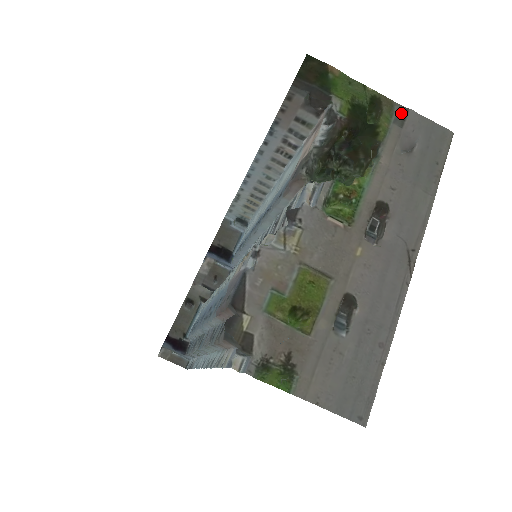
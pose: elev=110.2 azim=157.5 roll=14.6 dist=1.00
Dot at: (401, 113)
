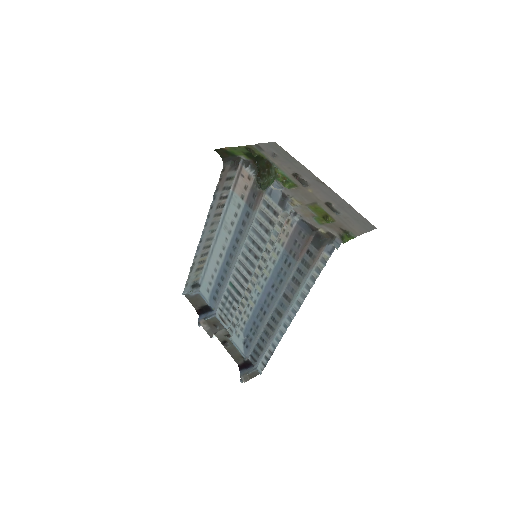
Dot at: (258, 147)
